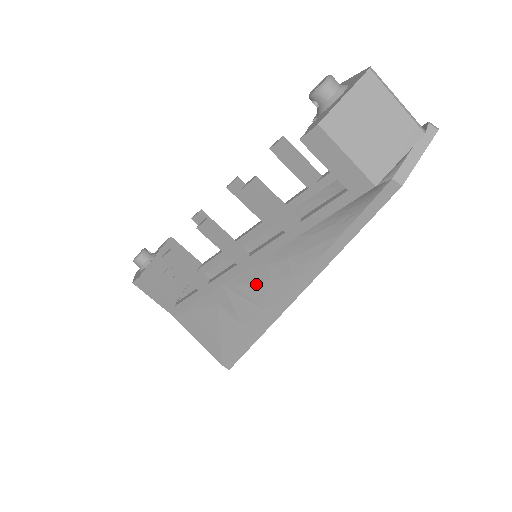
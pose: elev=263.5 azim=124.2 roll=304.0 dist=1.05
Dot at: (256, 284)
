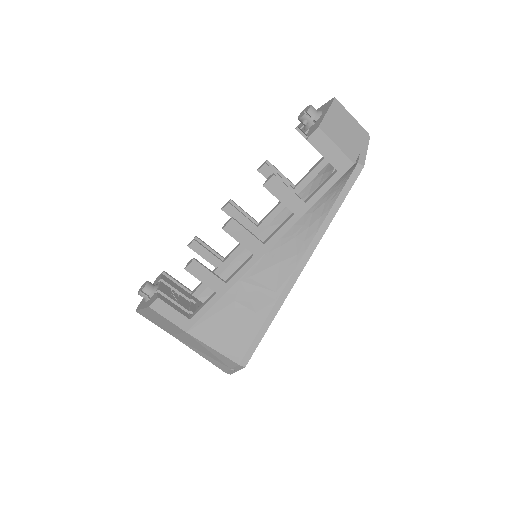
Dot at: (269, 269)
